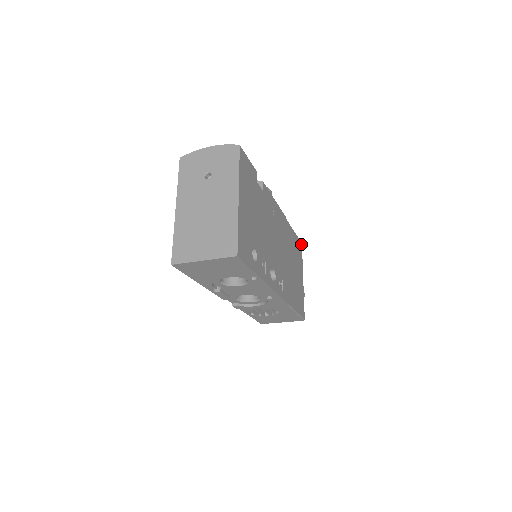
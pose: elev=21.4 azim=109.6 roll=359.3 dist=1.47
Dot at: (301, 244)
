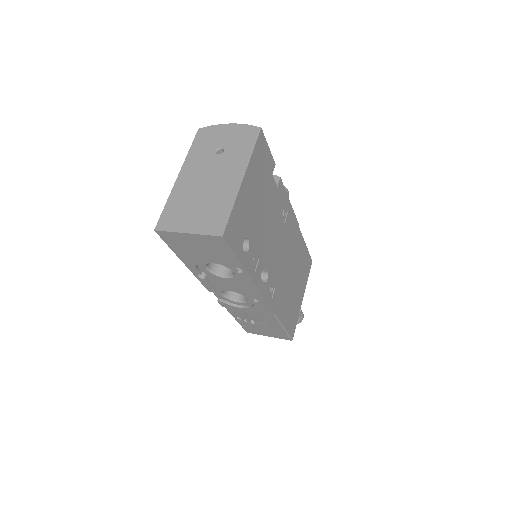
Dot at: (311, 261)
